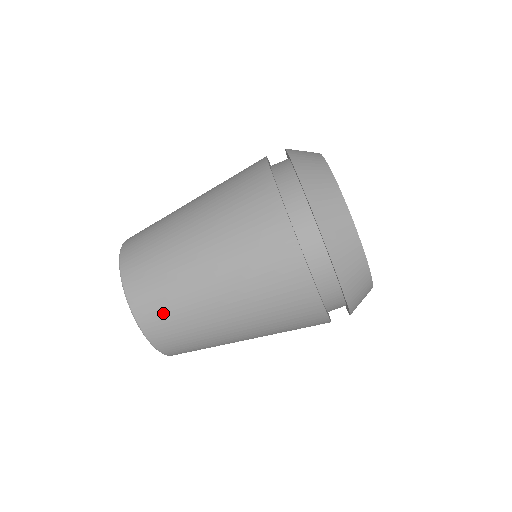
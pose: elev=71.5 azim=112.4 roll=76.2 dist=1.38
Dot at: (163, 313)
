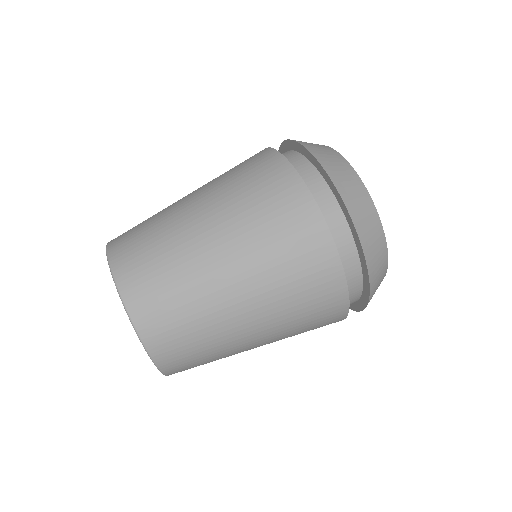
Dot at: (135, 227)
